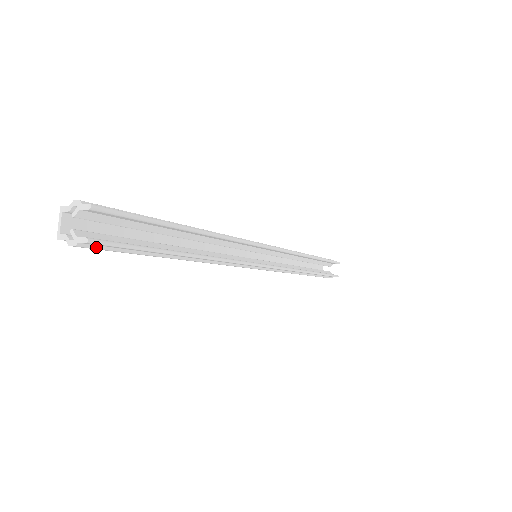
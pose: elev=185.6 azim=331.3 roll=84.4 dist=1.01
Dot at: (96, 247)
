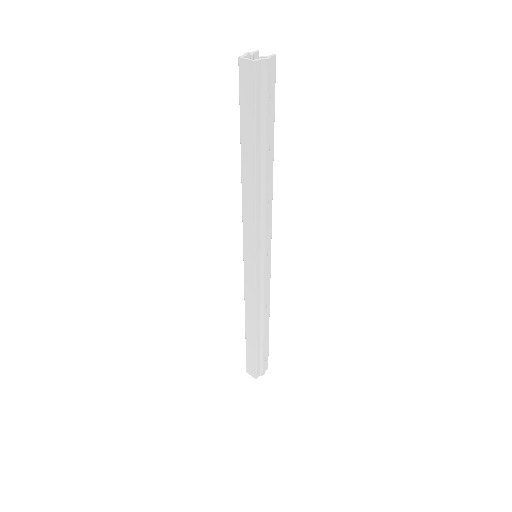
Dot at: (270, 75)
